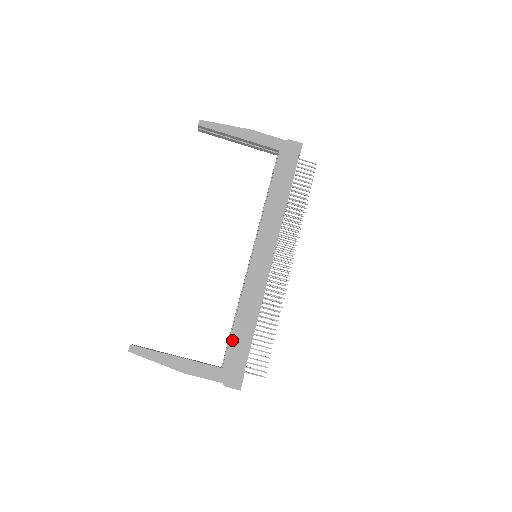
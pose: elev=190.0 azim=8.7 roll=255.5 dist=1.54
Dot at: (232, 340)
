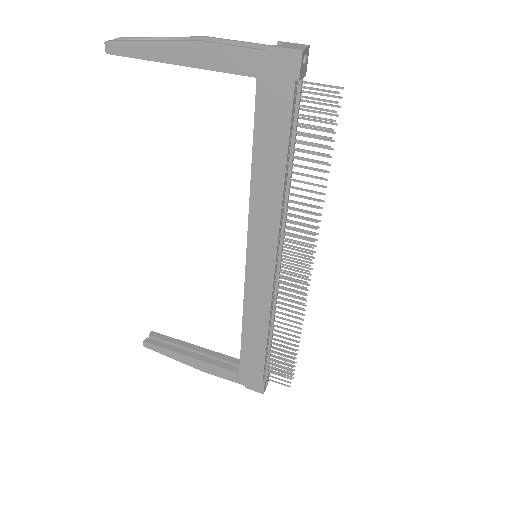
Dot at: (243, 351)
